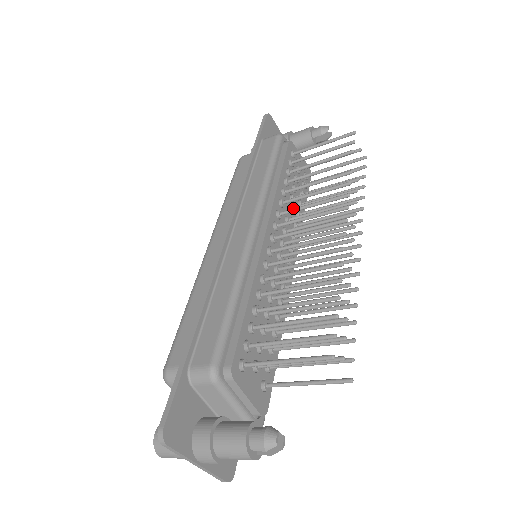
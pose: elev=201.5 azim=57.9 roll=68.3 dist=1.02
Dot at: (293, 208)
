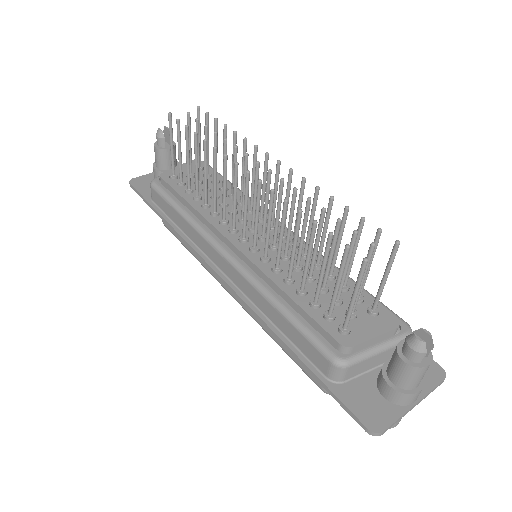
Dot at: (222, 208)
